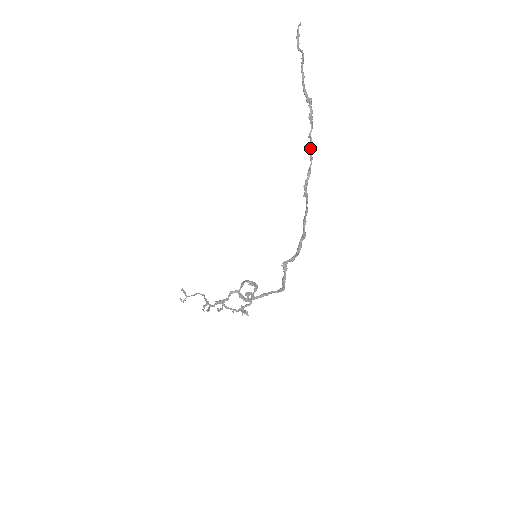
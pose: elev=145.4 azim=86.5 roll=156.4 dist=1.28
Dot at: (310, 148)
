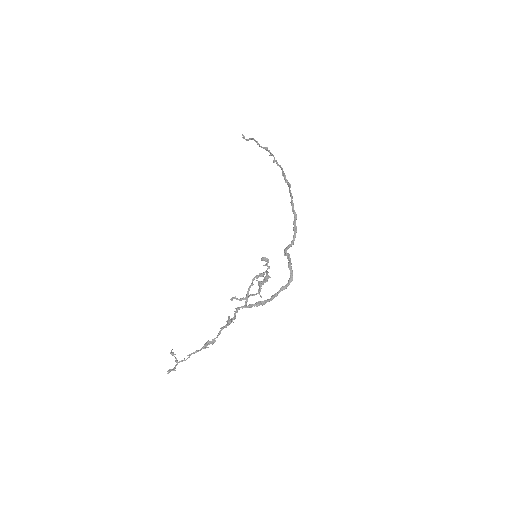
Dot at: (278, 164)
